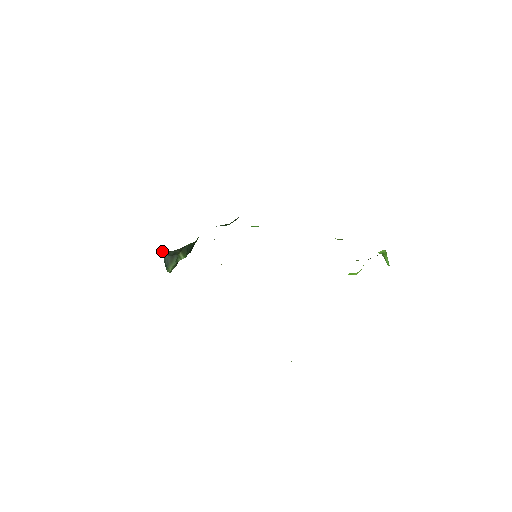
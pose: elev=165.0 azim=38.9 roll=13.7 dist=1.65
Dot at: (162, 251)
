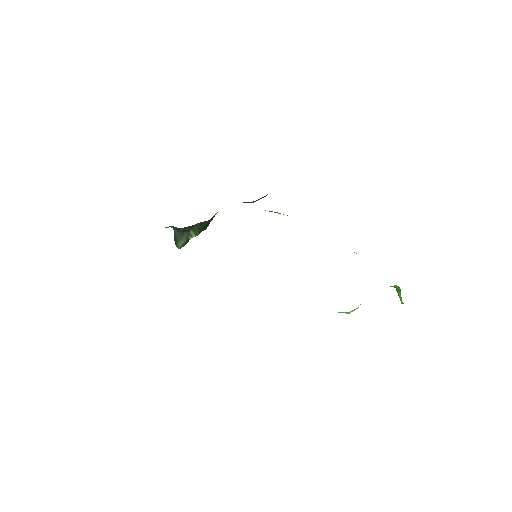
Dot at: (171, 226)
